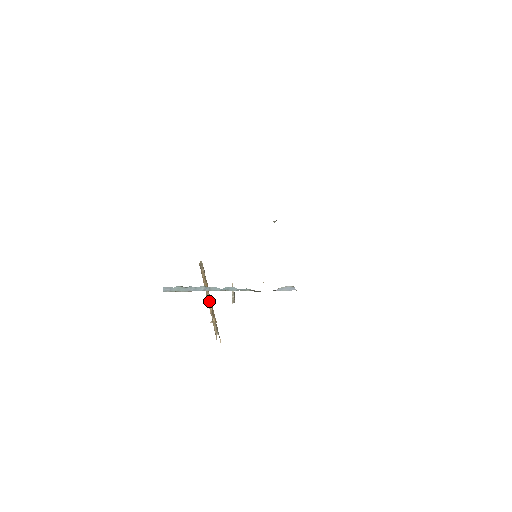
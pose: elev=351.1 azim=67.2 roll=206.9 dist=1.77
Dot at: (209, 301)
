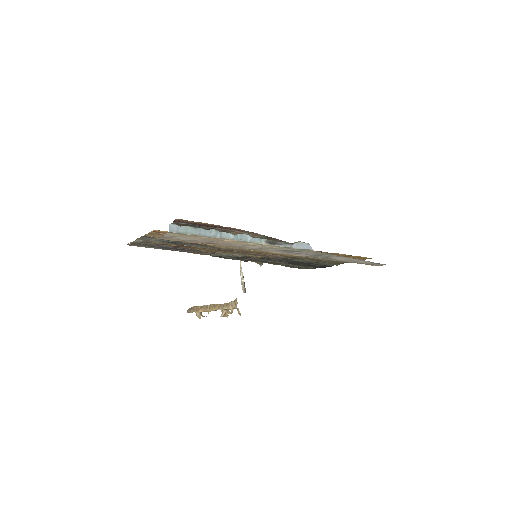
Dot at: occluded
